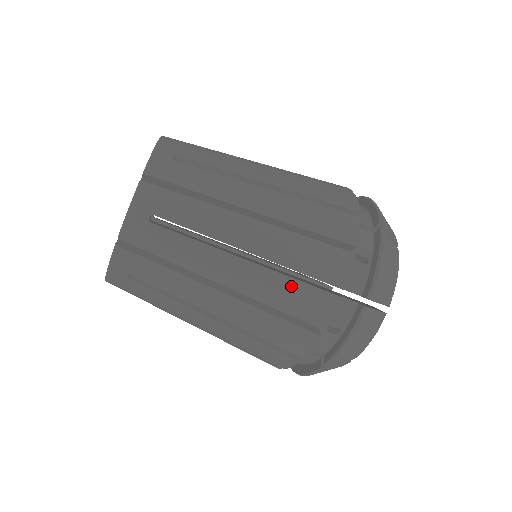
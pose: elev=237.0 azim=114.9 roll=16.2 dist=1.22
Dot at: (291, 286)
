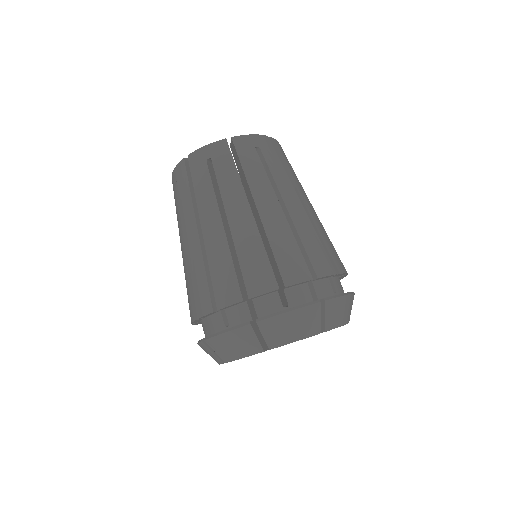
Dot at: (292, 244)
